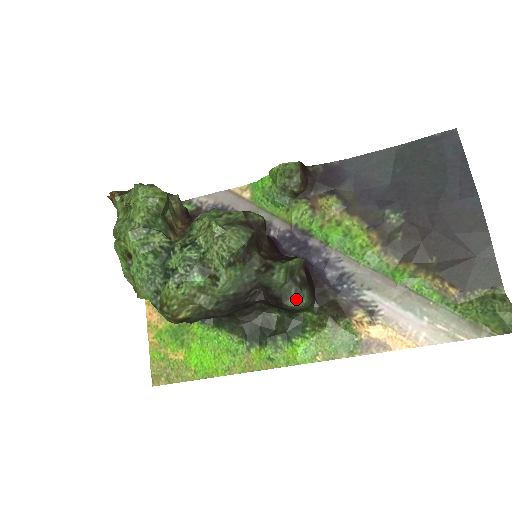
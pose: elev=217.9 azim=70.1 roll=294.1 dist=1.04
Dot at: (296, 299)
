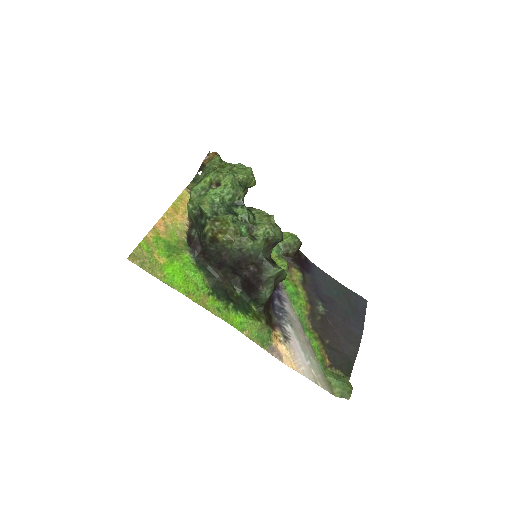
Dot at: (267, 291)
